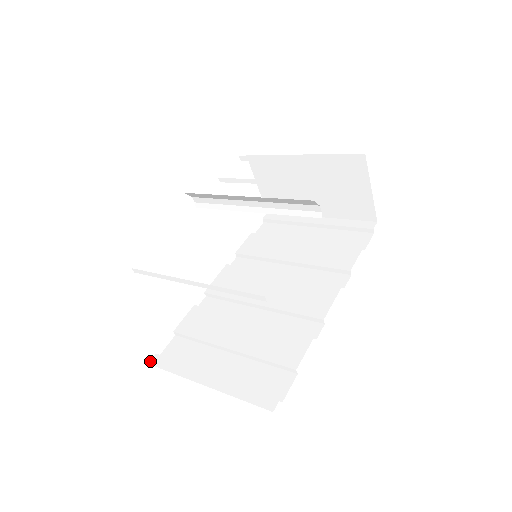
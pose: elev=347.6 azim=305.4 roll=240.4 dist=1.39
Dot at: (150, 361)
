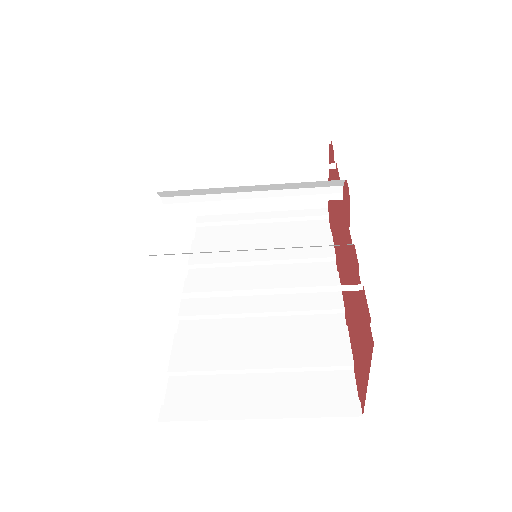
Dot at: (159, 417)
